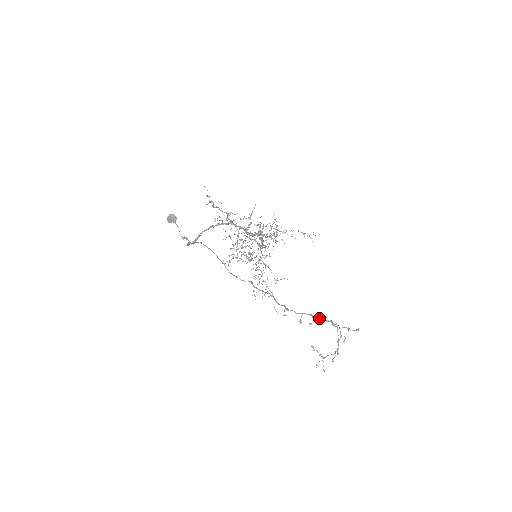
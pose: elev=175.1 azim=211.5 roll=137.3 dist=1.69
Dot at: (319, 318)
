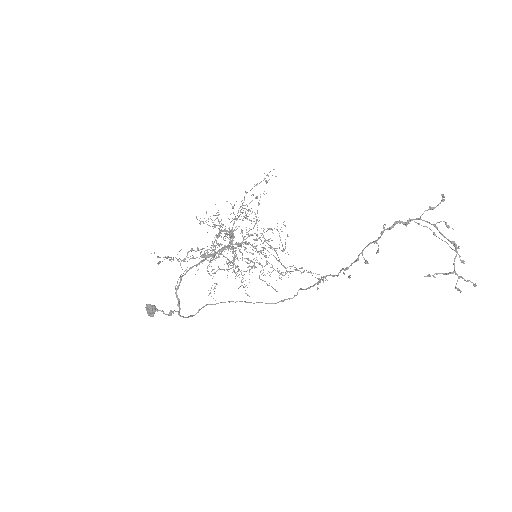
Dot at: occluded
